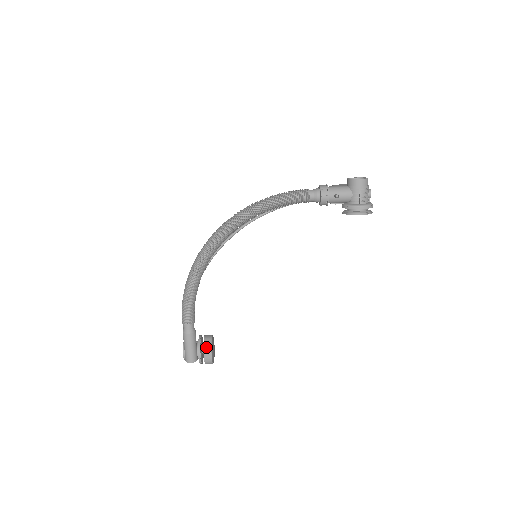
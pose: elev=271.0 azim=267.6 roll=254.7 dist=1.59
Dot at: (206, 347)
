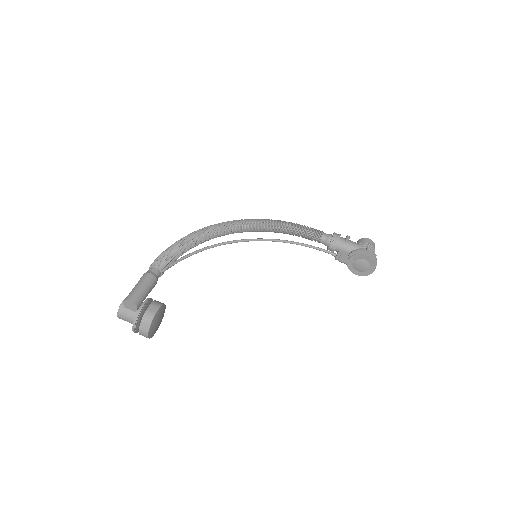
Dot at: (157, 301)
